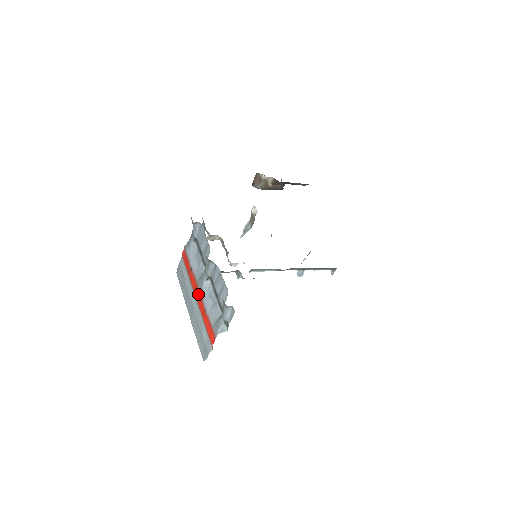
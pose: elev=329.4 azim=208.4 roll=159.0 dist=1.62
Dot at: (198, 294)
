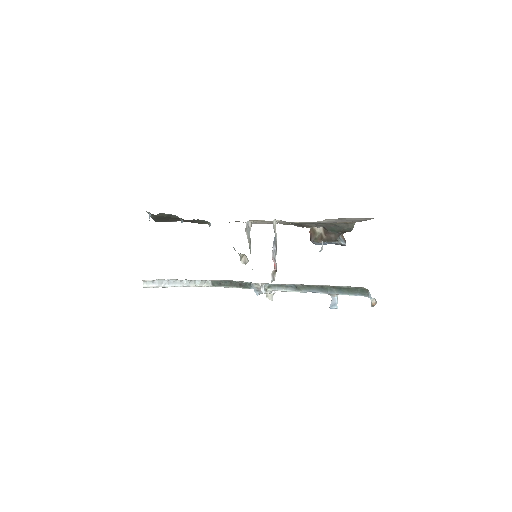
Dot at: occluded
